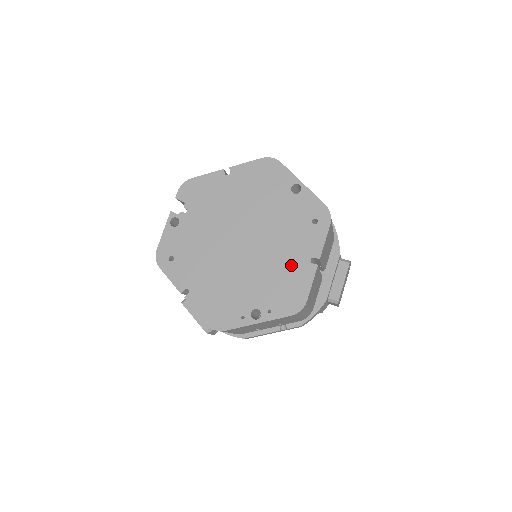
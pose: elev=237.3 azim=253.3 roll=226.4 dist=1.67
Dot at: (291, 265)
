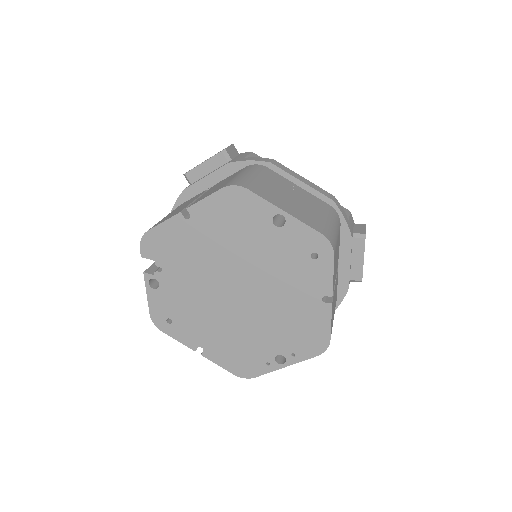
Dot at: (301, 308)
